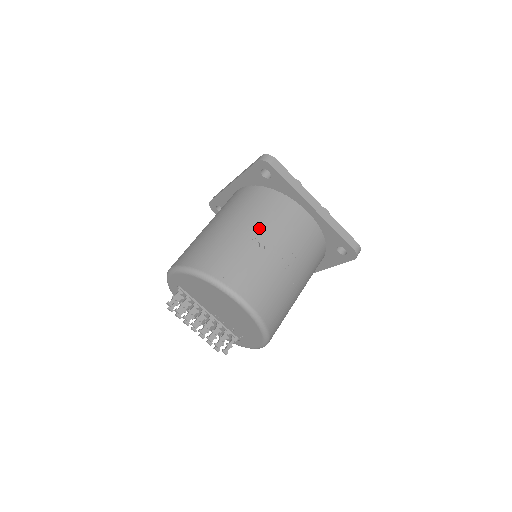
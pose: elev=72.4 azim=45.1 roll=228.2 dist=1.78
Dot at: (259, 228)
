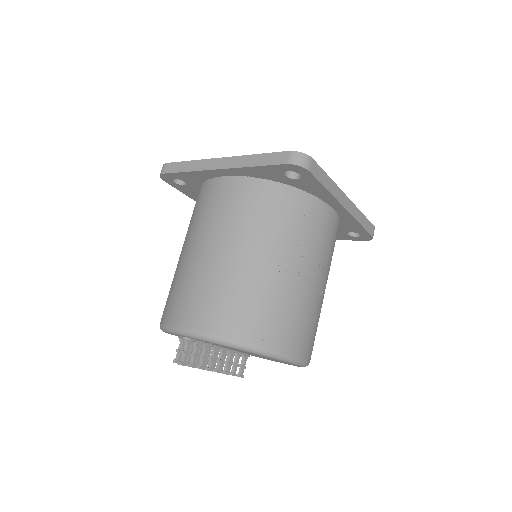
Dot at: (295, 257)
